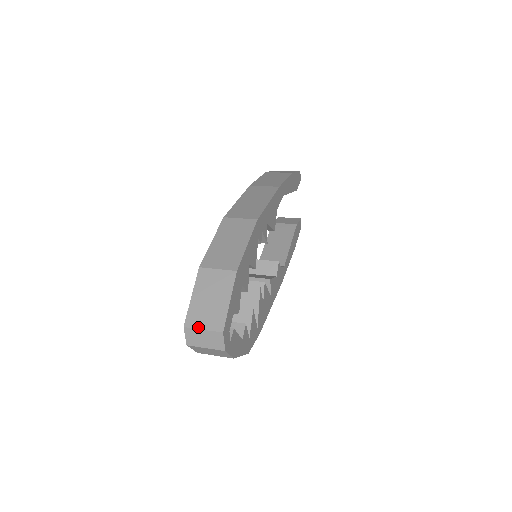
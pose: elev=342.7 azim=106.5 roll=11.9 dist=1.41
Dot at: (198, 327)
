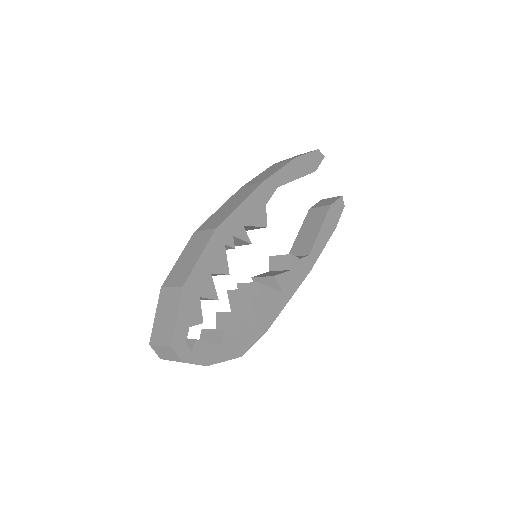
Dot at: (157, 343)
